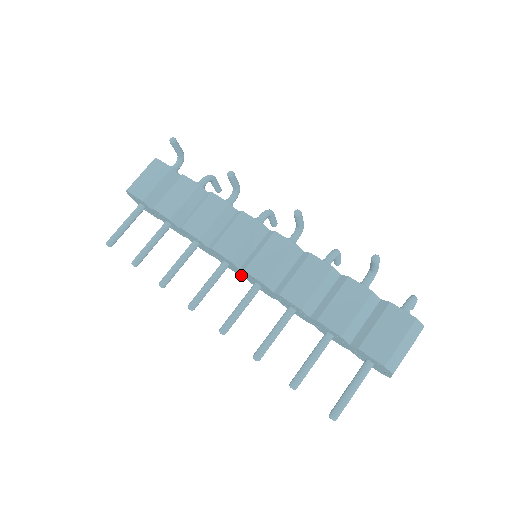
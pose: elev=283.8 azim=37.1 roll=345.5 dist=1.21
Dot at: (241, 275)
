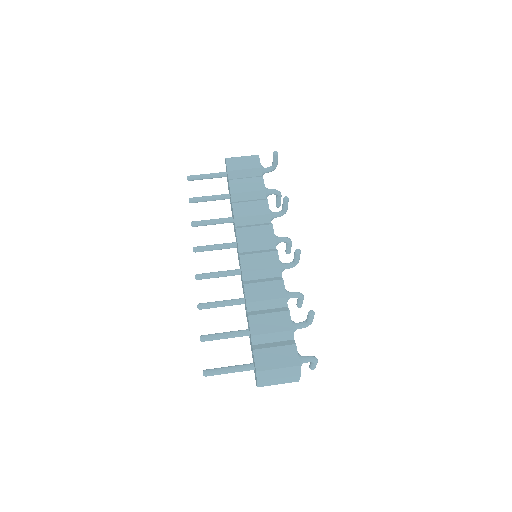
Dot at: occluded
